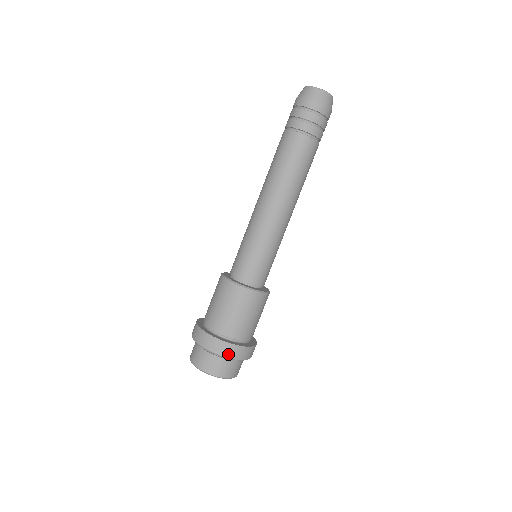
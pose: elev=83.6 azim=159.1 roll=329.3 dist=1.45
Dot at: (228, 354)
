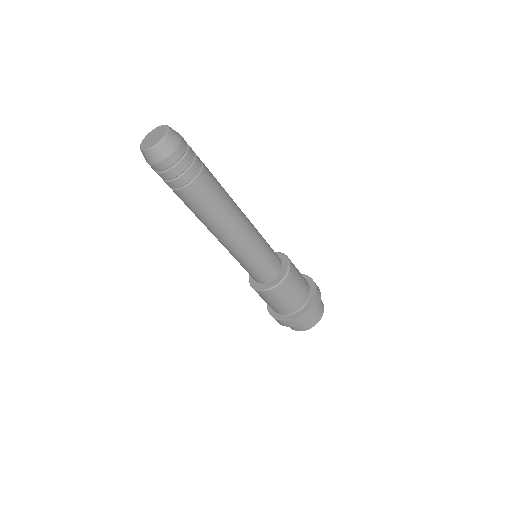
Dot at: (299, 323)
